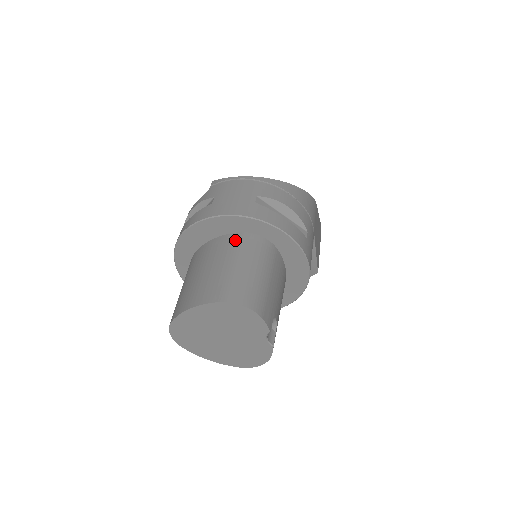
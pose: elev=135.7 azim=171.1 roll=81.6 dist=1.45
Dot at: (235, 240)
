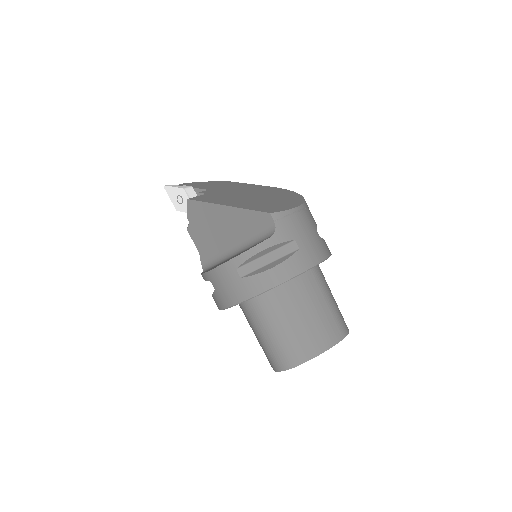
Dot at: (315, 276)
